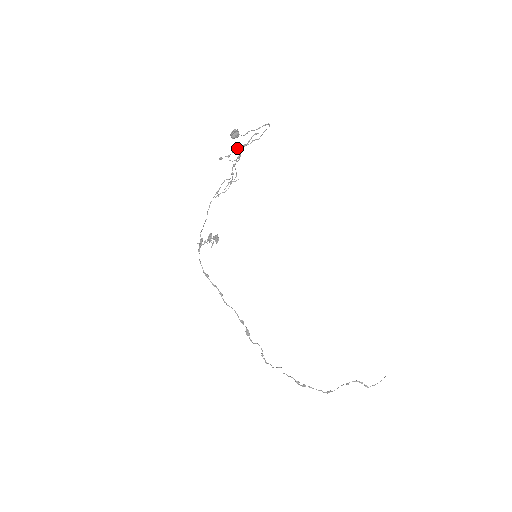
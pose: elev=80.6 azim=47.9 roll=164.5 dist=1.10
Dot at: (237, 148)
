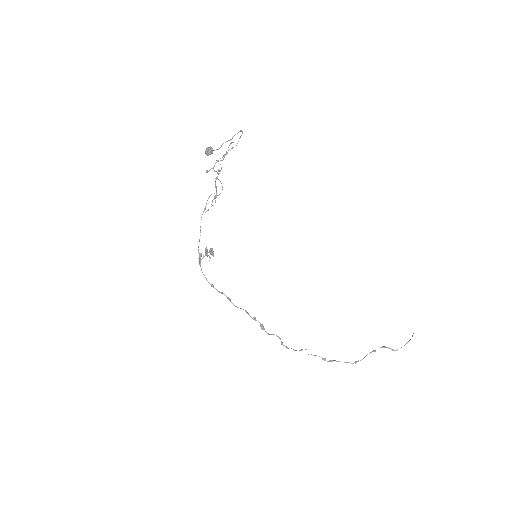
Dot at: occluded
